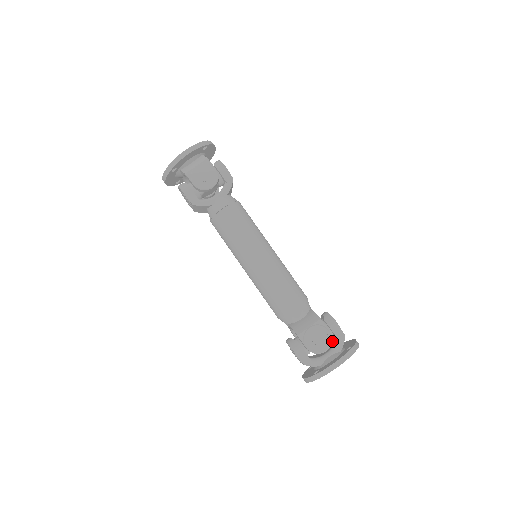
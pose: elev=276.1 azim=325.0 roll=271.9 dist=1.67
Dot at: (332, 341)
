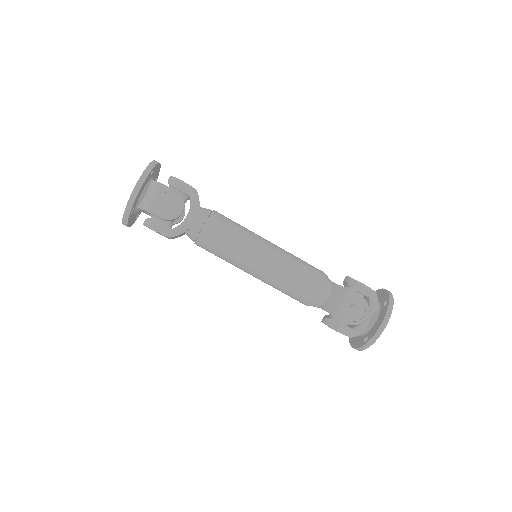
Dot at: occluded
